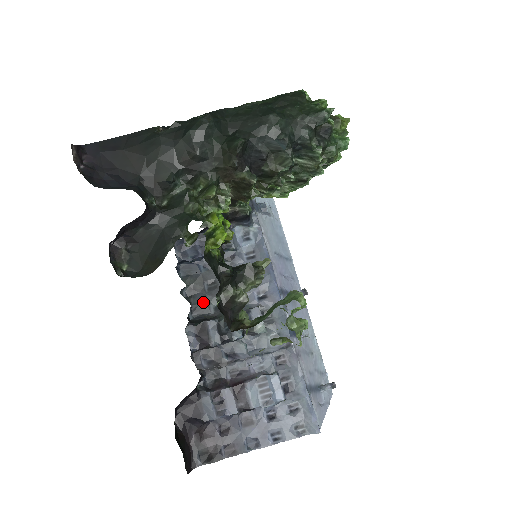
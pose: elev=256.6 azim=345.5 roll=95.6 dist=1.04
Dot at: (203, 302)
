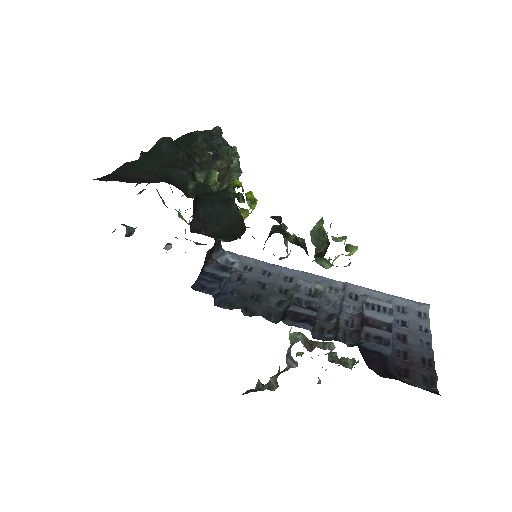
Dot at: (266, 308)
